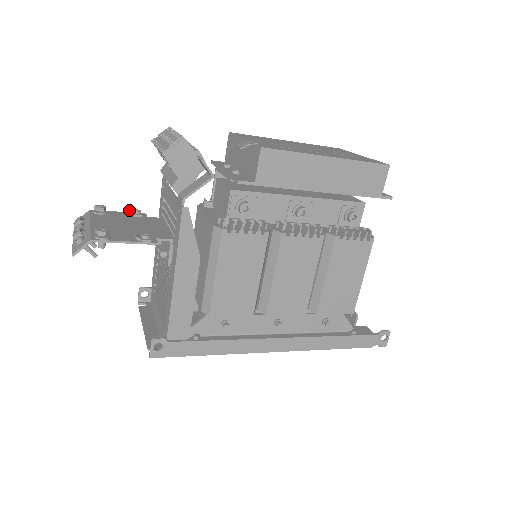
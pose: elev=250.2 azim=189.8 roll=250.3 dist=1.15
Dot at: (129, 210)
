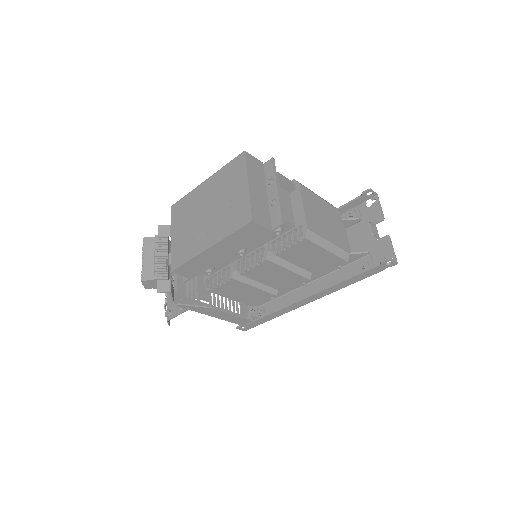
Dot at: occluded
